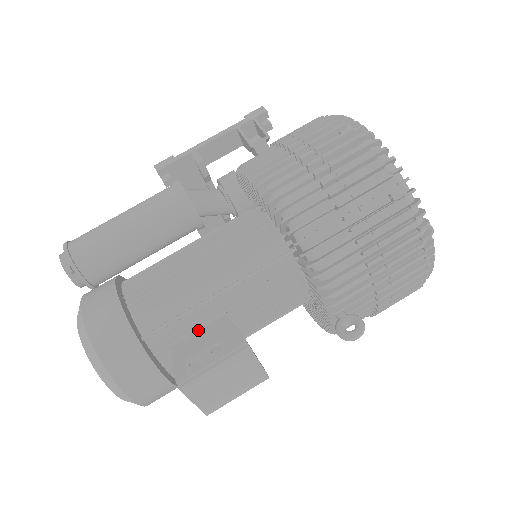
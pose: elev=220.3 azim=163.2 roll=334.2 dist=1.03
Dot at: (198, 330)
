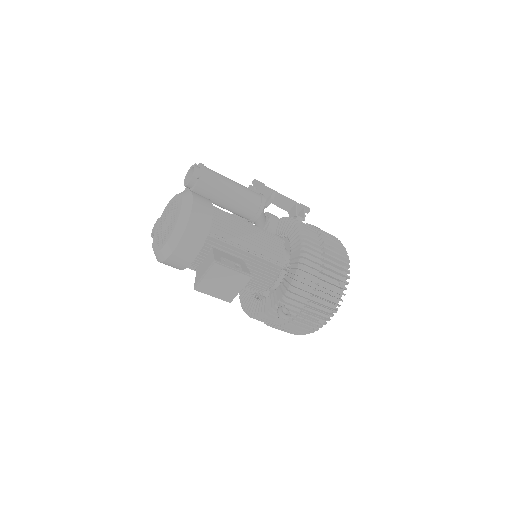
Dot at: (228, 253)
